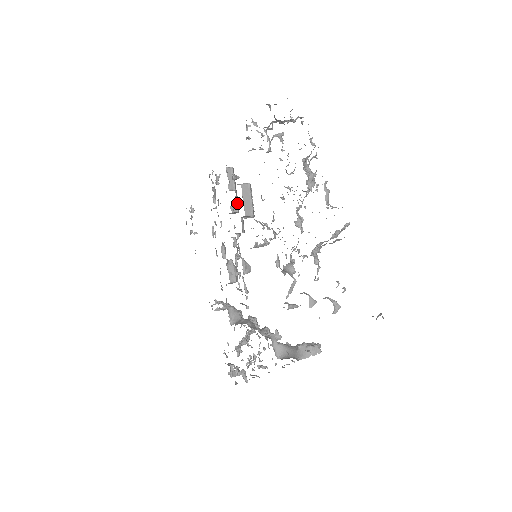
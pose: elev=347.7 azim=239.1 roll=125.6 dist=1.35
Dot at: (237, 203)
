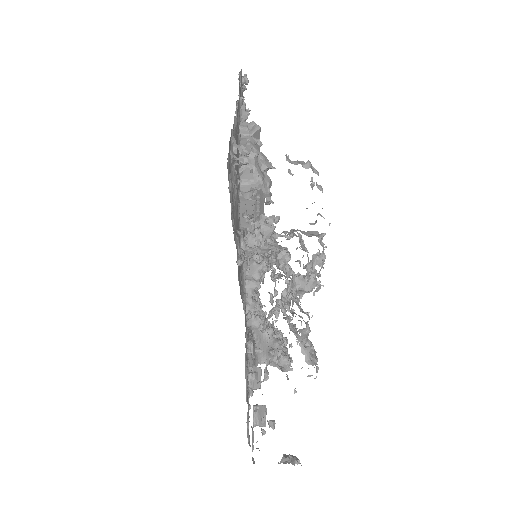
Dot at: occluded
